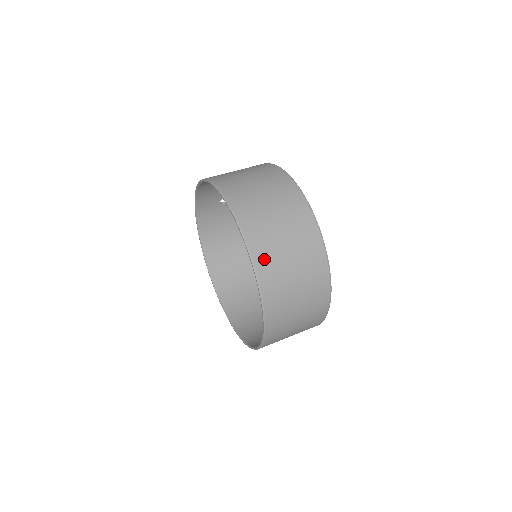
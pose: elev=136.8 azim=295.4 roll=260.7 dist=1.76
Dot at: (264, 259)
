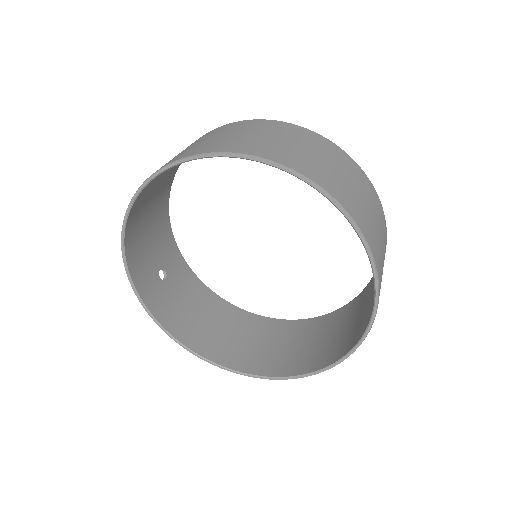
Dot at: (281, 156)
